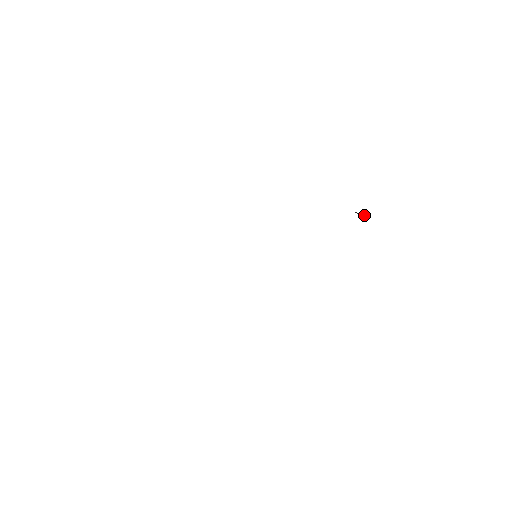
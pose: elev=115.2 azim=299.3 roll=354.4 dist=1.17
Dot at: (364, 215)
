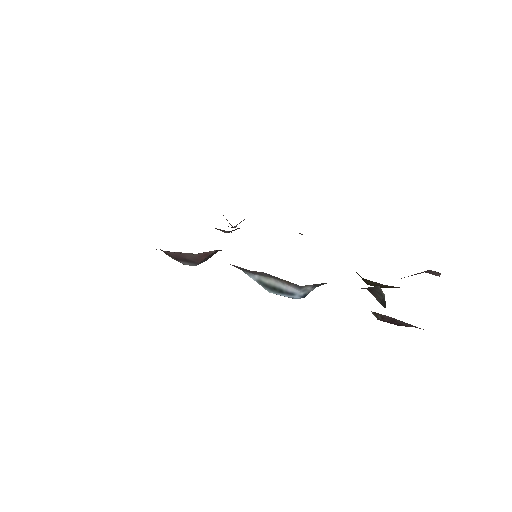
Dot at: occluded
